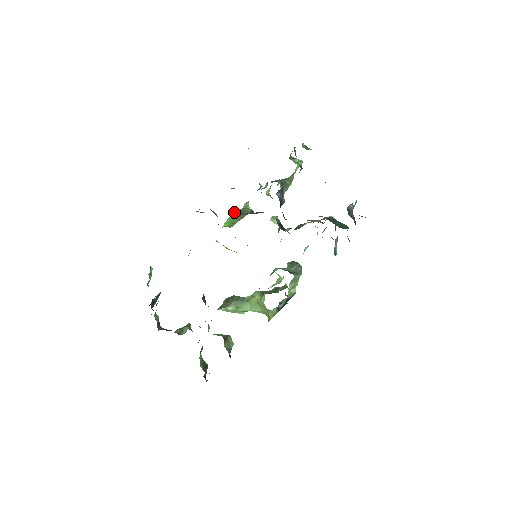
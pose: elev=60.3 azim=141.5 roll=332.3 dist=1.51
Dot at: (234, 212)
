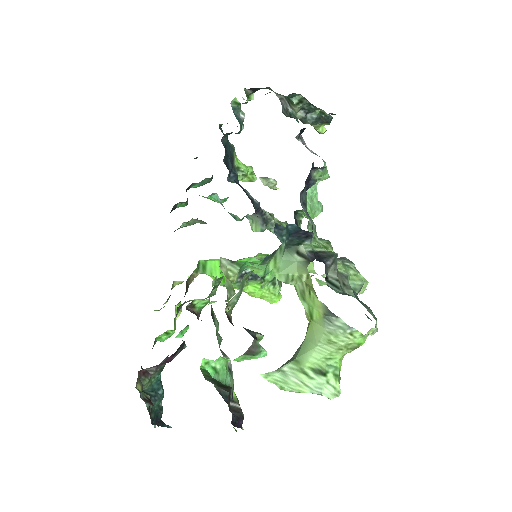
Dot at: occluded
